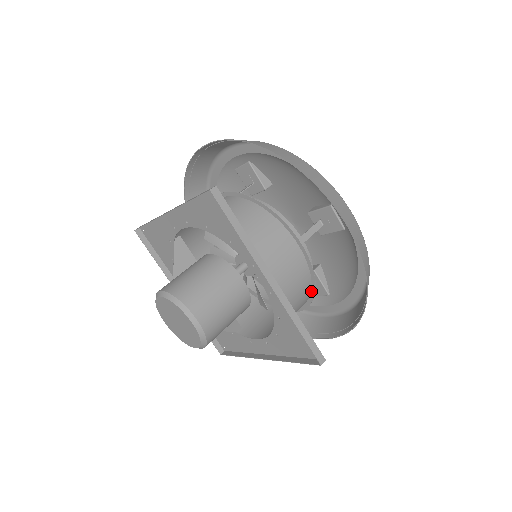
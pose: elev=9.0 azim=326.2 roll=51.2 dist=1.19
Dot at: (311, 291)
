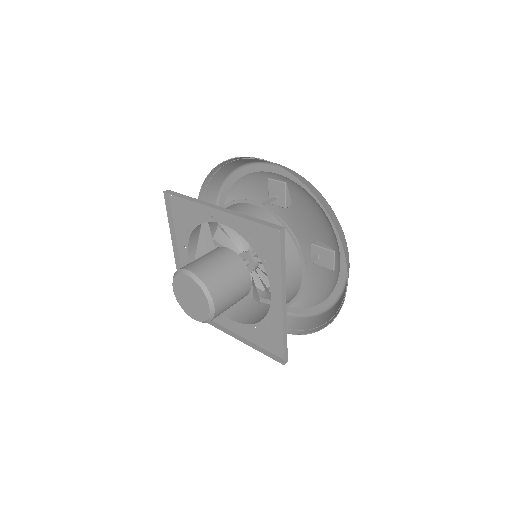
Dot at: (289, 302)
